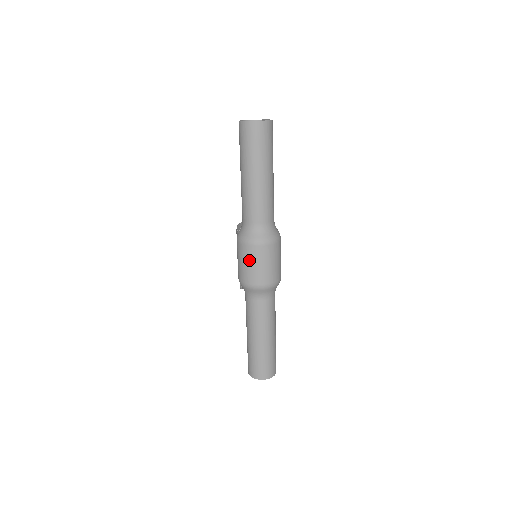
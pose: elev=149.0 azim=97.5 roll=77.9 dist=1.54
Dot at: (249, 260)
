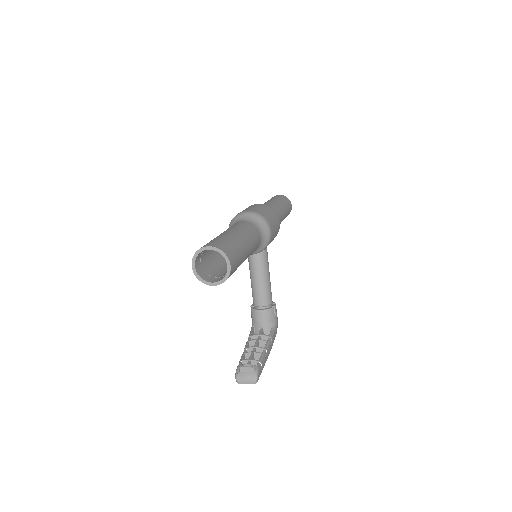
Dot at: occluded
